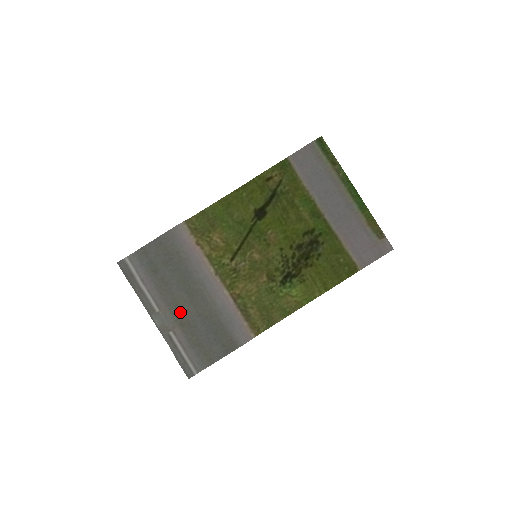
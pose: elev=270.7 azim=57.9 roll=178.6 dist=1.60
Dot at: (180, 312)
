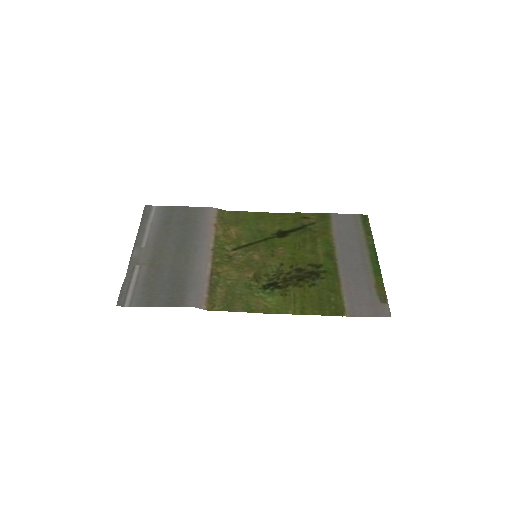
Dot at: (159, 256)
